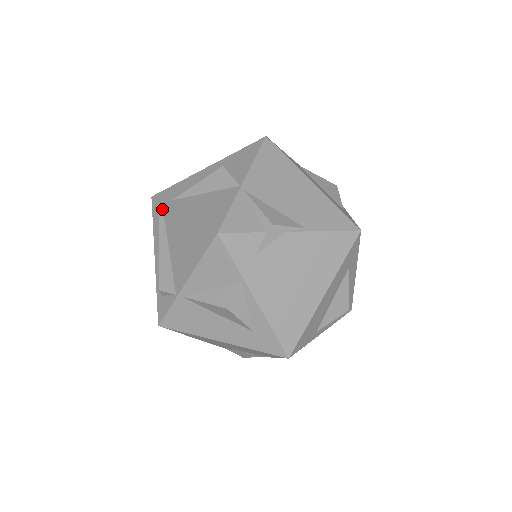
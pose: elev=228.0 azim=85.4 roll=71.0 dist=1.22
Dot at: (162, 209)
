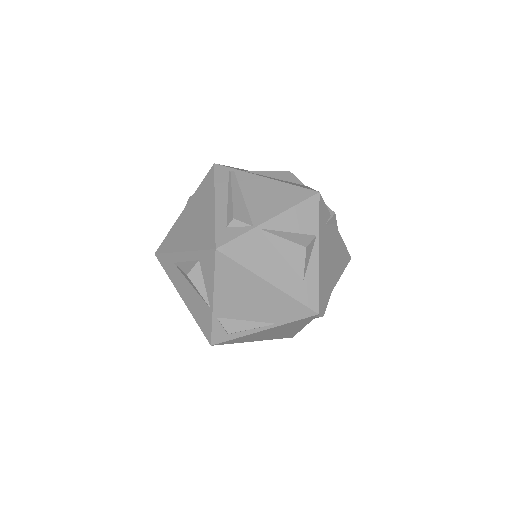
Dot at: (234, 172)
